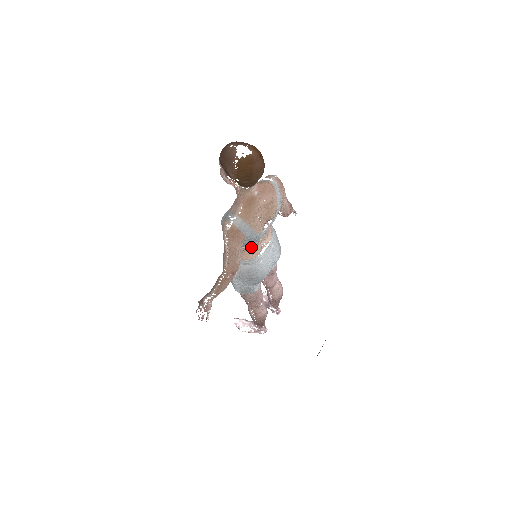
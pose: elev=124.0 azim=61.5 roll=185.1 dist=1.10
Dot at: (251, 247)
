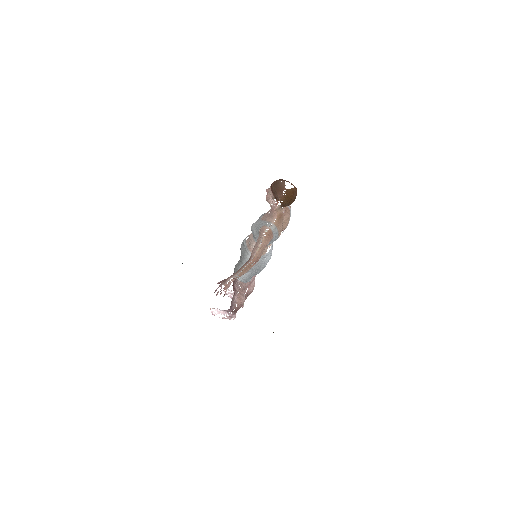
Dot at: (266, 247)
